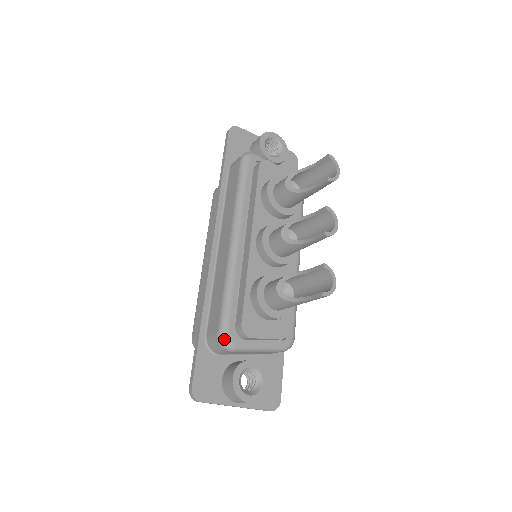
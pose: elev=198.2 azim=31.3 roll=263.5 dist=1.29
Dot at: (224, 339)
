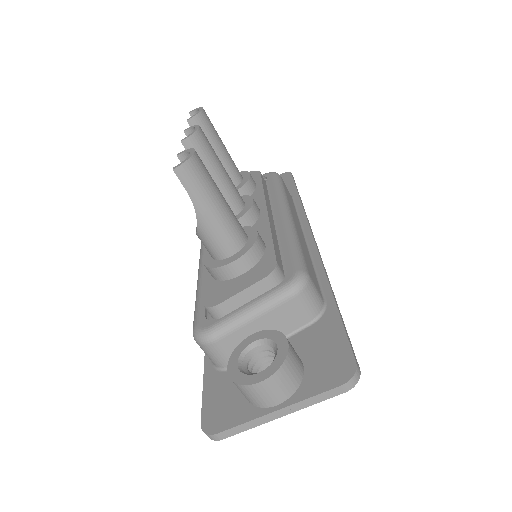
Dot at: (195, 334)
